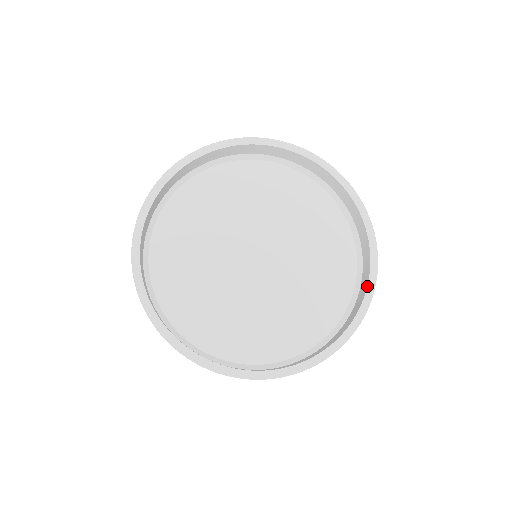
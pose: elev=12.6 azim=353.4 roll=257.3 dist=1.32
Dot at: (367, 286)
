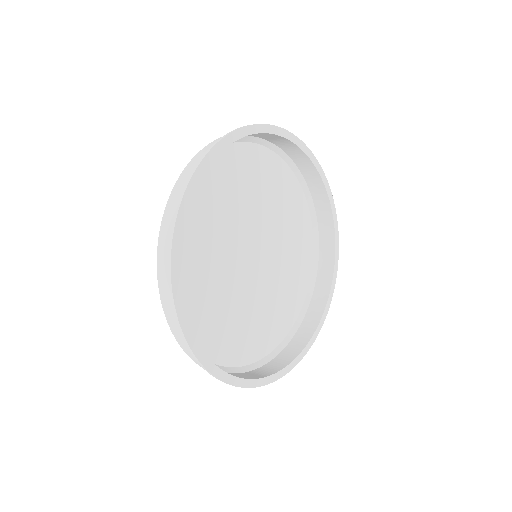
Dot at: (335, 243)
